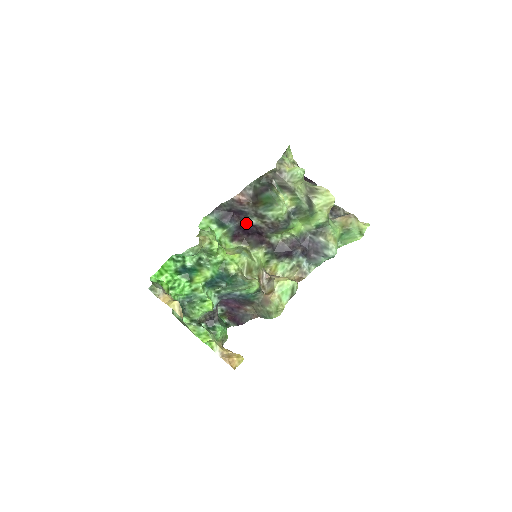
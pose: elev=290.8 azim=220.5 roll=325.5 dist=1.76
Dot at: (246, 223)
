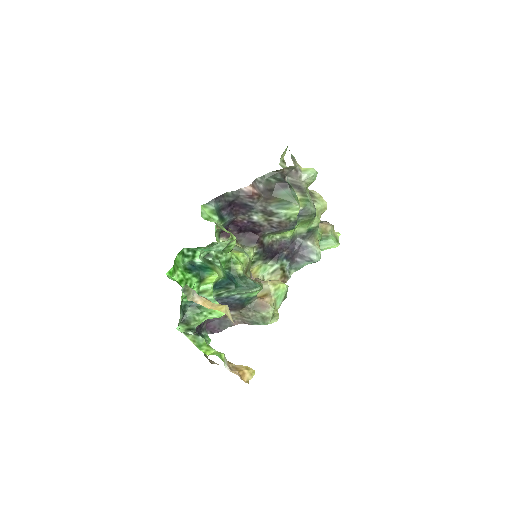
Dot at: (244, 218)
